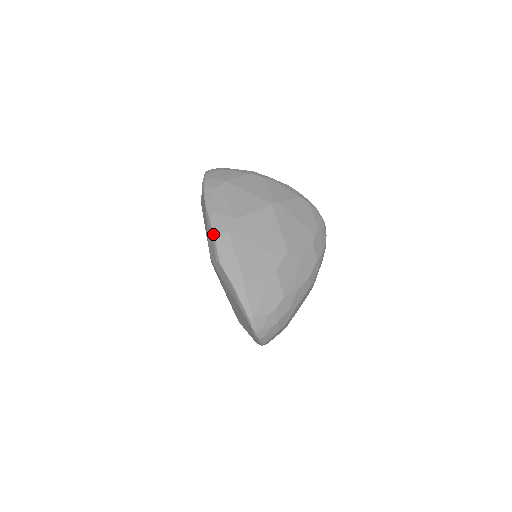
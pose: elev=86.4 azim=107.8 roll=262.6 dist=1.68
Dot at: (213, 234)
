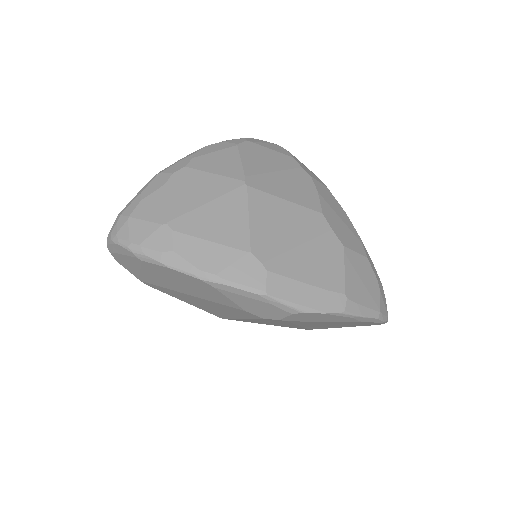
Dot at: (257, 295)
